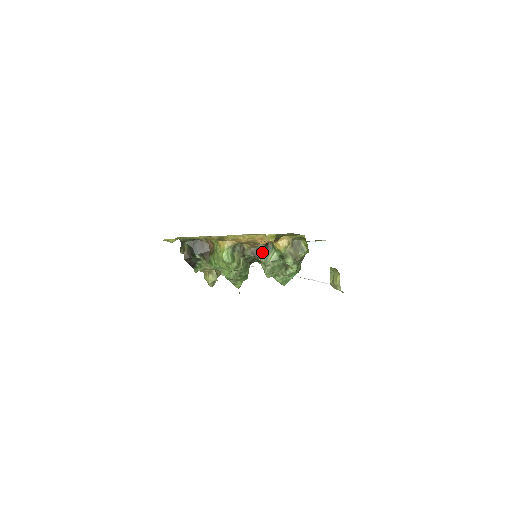
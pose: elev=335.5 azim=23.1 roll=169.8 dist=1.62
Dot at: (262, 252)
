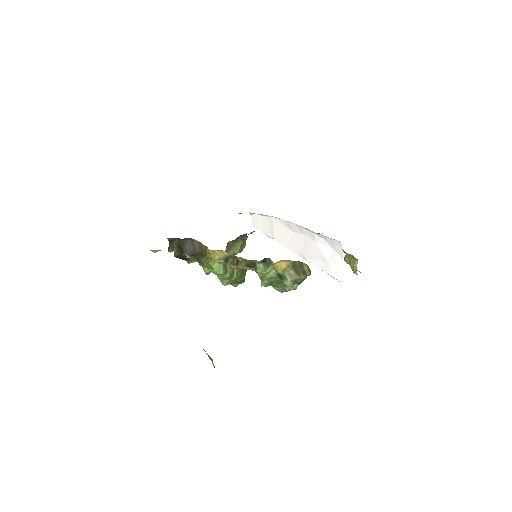
Dot at: (259, 266)
